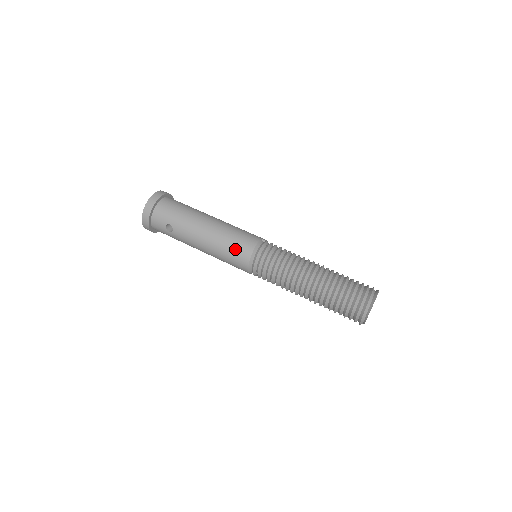
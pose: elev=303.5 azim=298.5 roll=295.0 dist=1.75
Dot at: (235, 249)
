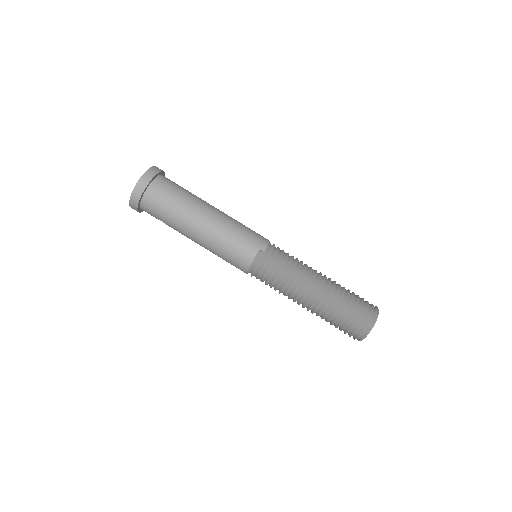
Dot at: (231, 261)
